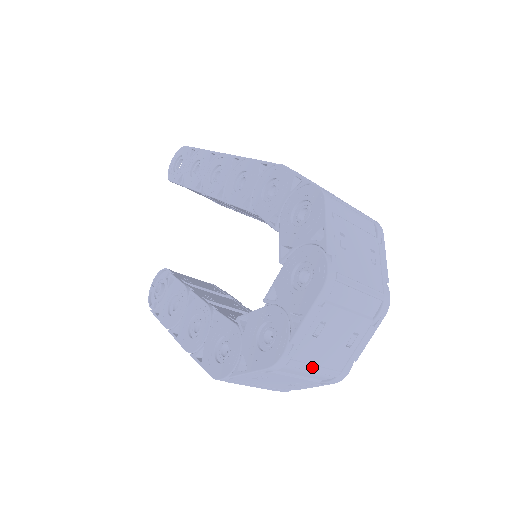
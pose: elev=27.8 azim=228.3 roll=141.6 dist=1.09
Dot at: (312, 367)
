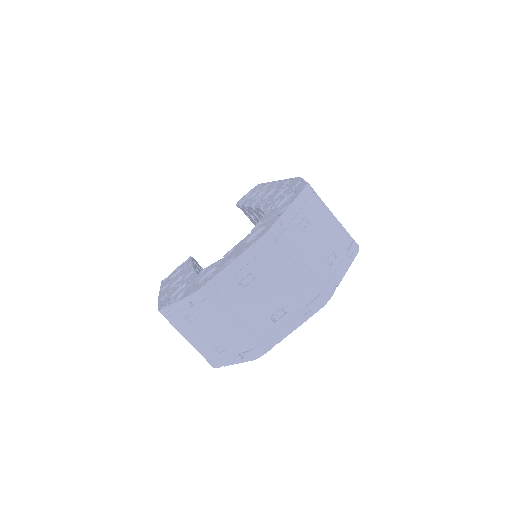
Dot at: (231, 318)
